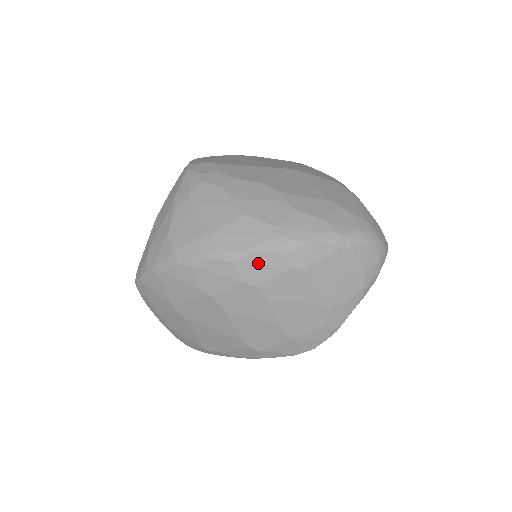
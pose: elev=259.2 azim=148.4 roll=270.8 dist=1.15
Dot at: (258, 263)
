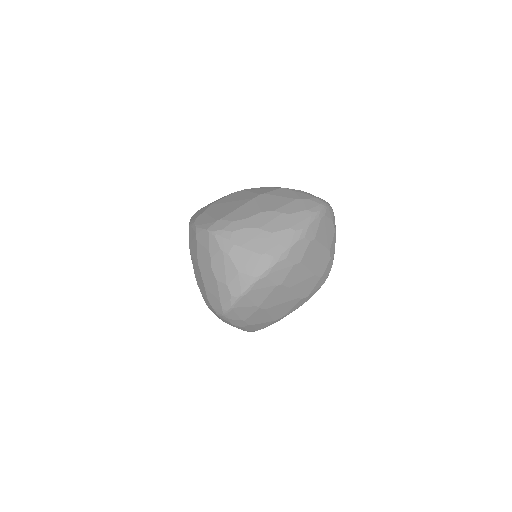
Dot at: (296, 251)
